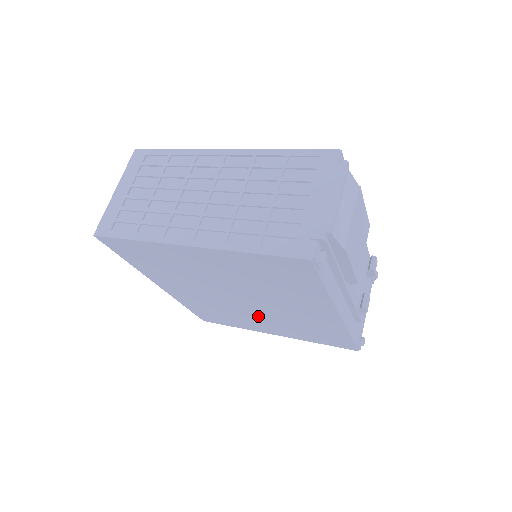
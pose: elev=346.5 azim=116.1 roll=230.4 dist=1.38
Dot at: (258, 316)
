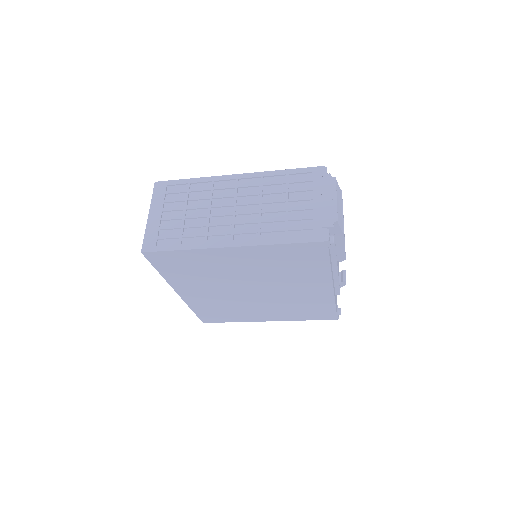
Dot at: (261, 304)
